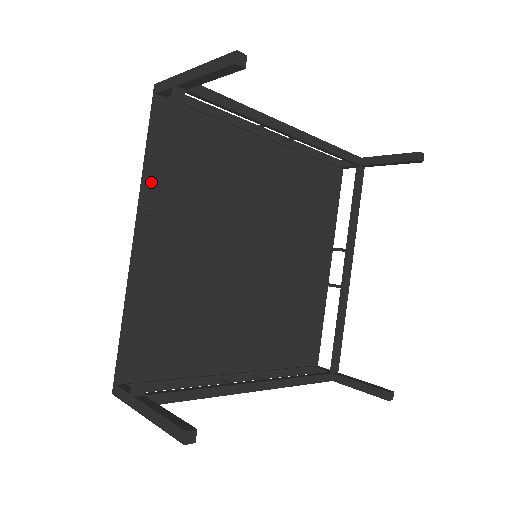
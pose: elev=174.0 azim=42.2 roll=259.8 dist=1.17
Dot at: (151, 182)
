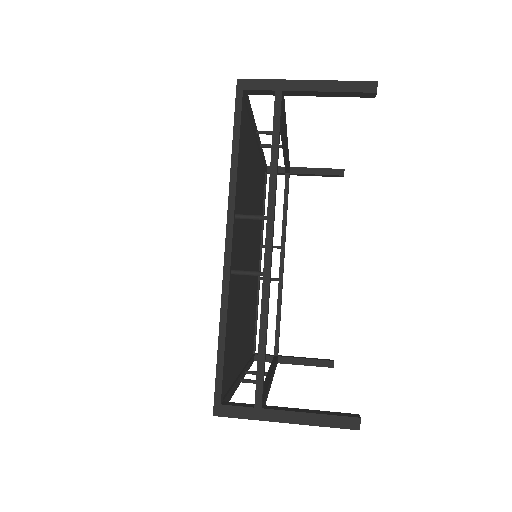
Dot at: (237, 183)
